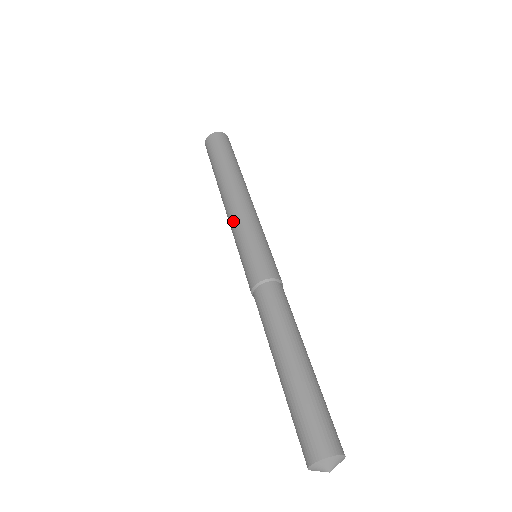
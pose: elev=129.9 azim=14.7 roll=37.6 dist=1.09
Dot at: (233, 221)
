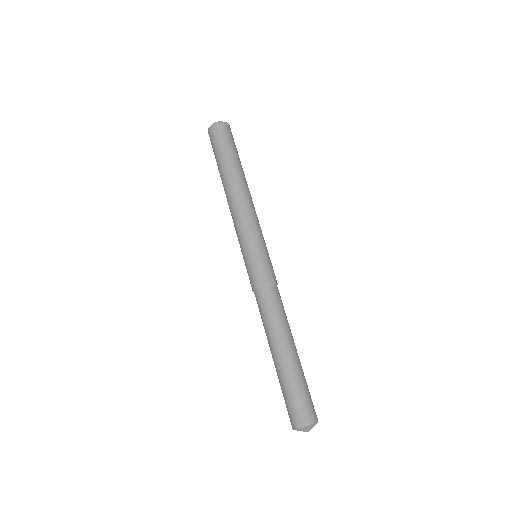
Dot at: (244, 219)
